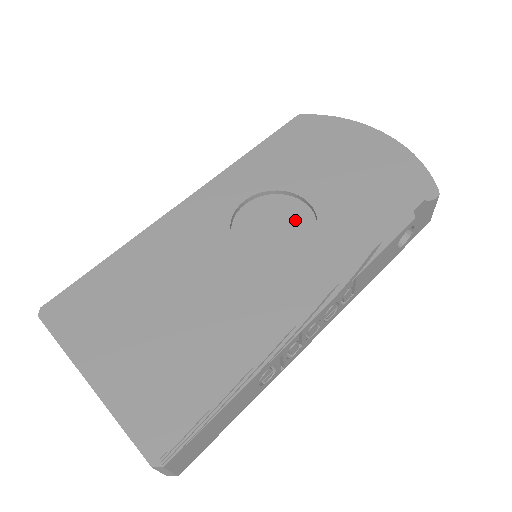
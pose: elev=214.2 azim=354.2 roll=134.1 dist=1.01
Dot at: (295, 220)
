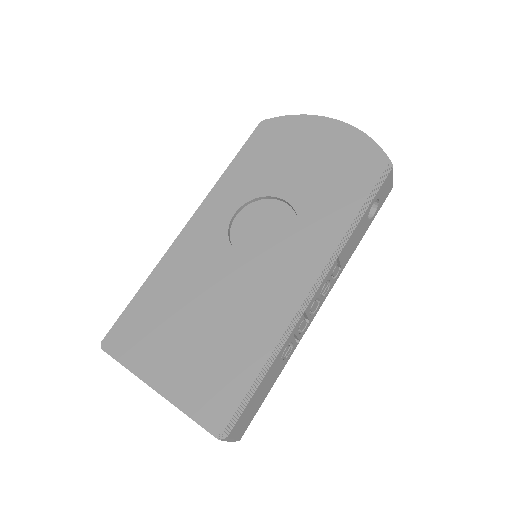
Dot at: (279, 220)
